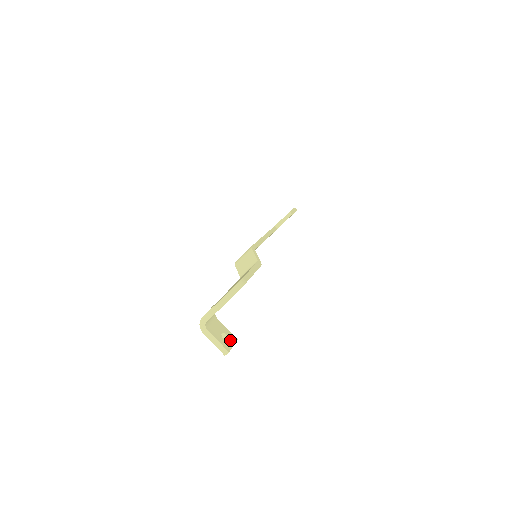
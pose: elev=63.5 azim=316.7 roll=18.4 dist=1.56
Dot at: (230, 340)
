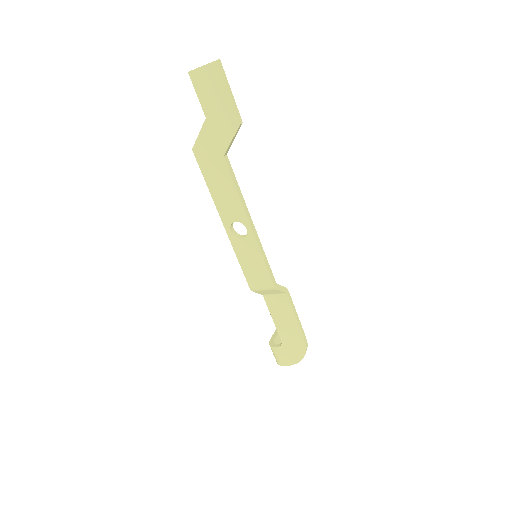
Dot at: occluded
